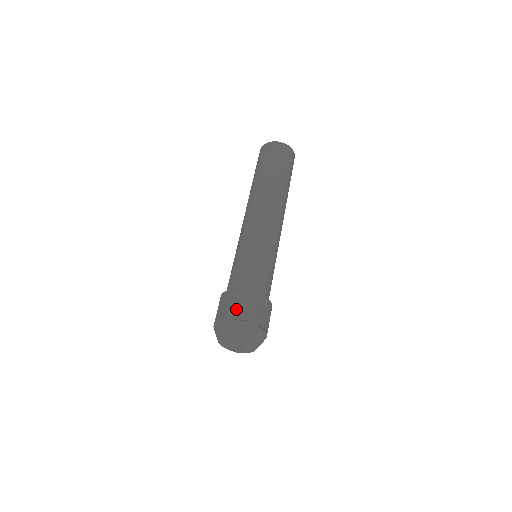
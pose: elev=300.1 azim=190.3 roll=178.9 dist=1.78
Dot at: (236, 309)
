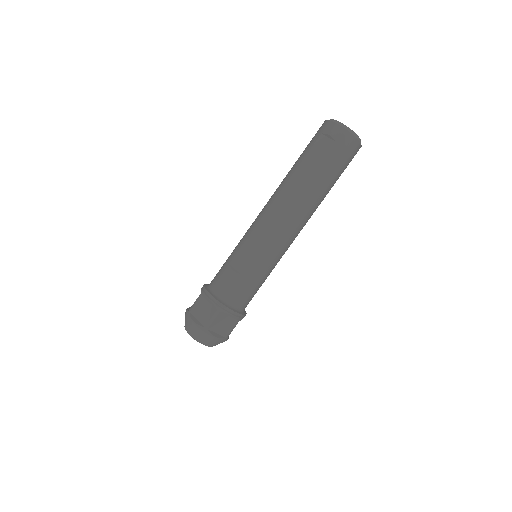
Dot at: (198, 308)
